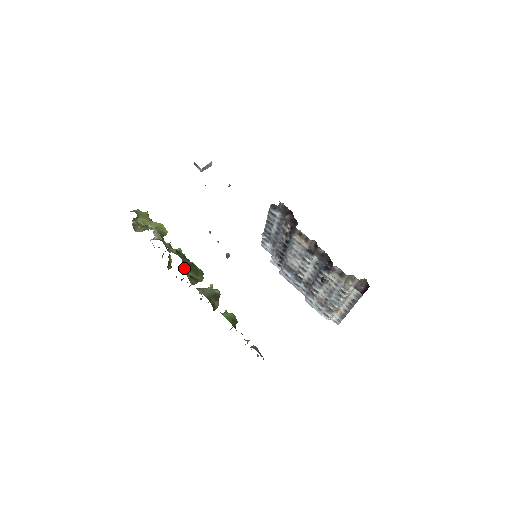
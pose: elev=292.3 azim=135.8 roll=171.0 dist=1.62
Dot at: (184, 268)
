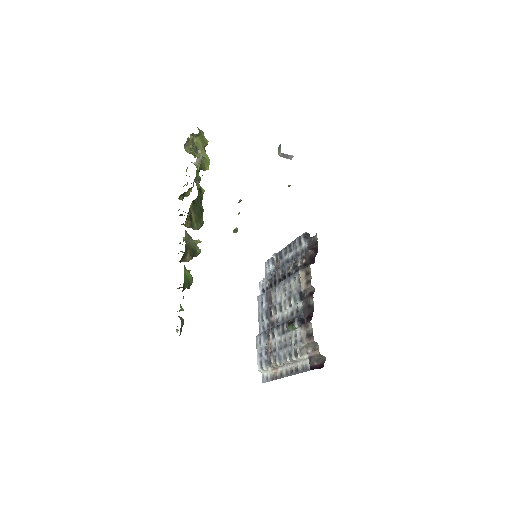
Dot at: (193, 204)
